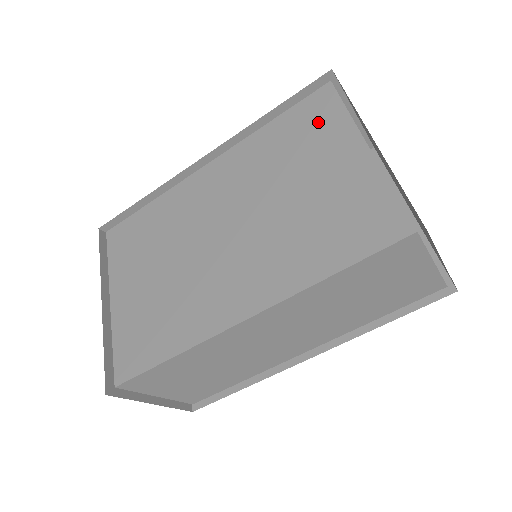
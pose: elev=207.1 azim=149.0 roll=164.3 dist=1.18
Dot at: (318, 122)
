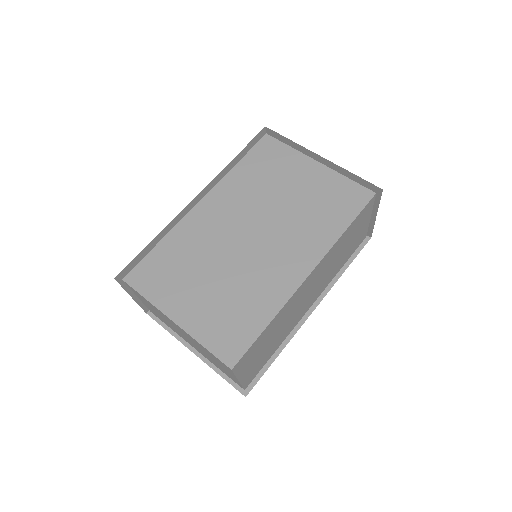
Dot at: (275, 157)
